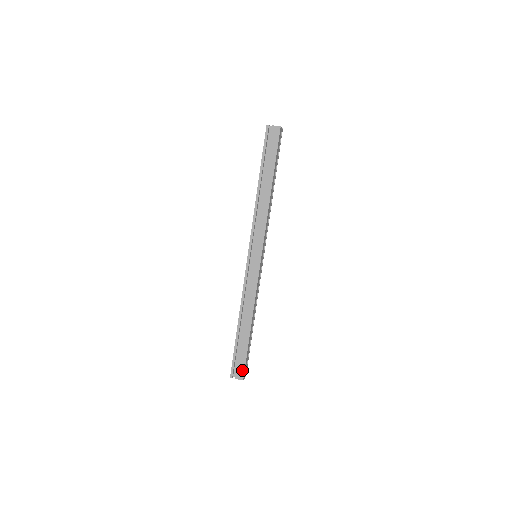
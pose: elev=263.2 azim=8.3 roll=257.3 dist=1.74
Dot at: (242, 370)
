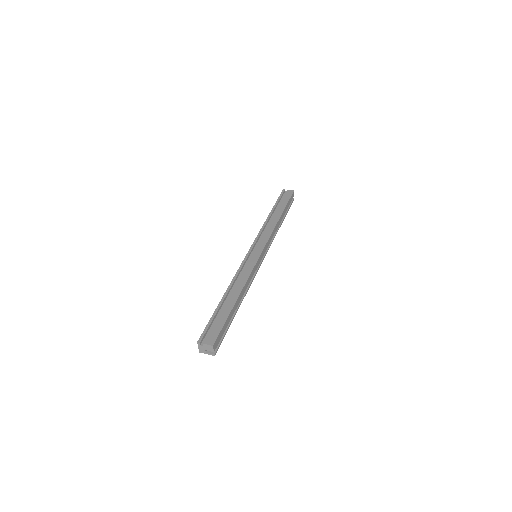
Dot at: (215, 335)
